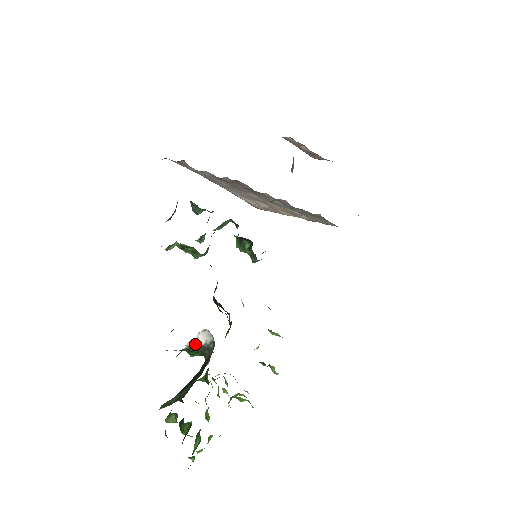
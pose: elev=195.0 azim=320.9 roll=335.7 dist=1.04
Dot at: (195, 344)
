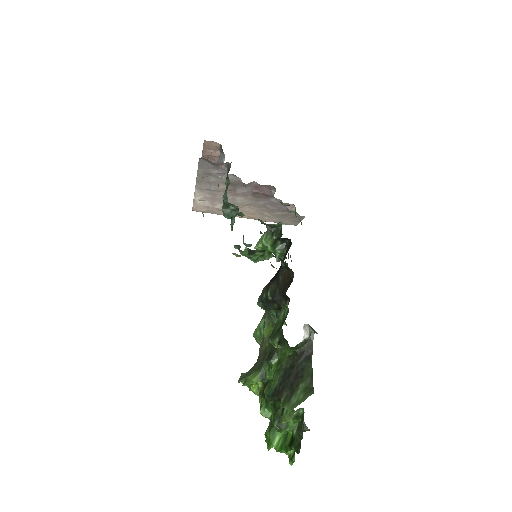
Dot at: (303, 340)
